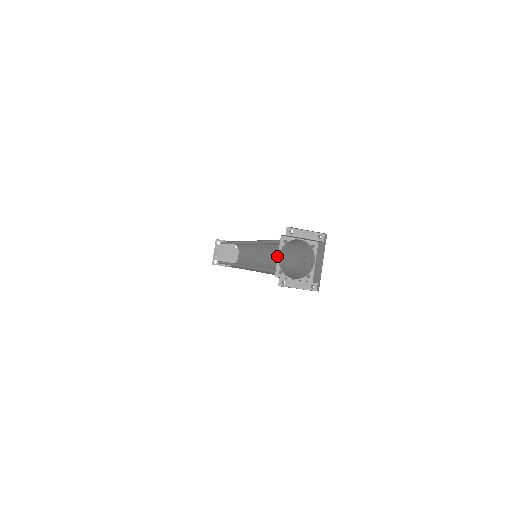
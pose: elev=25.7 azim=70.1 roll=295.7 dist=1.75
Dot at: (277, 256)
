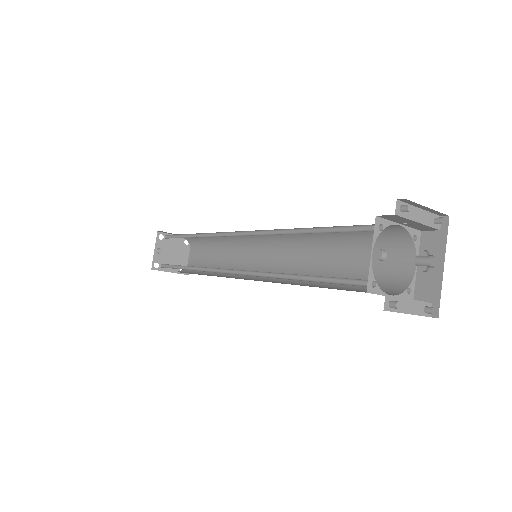
Dot at: (295, 256)
